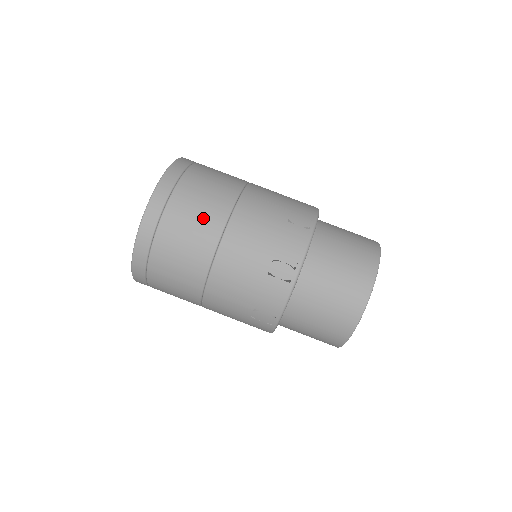
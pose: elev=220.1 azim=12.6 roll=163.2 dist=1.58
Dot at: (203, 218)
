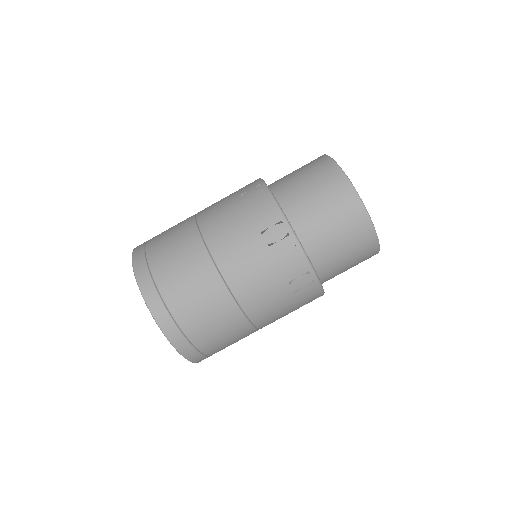
Dot at: (214, 311)
